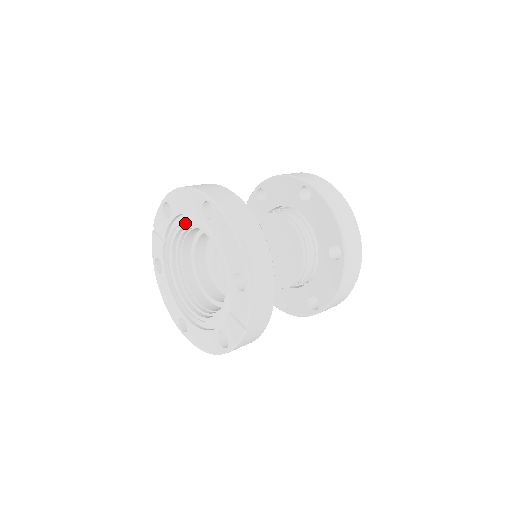
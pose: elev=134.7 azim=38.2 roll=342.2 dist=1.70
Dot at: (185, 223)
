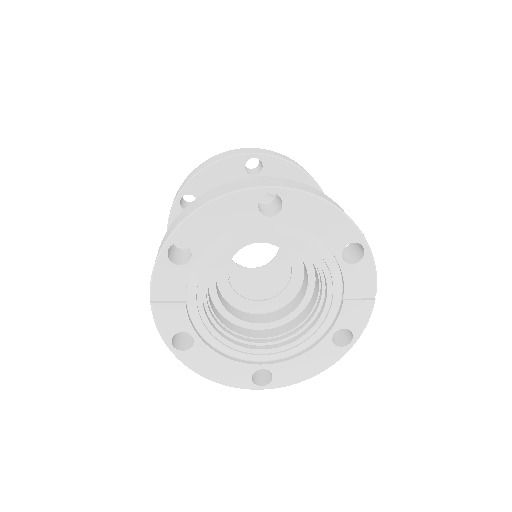
Dot at: (223, 249)
